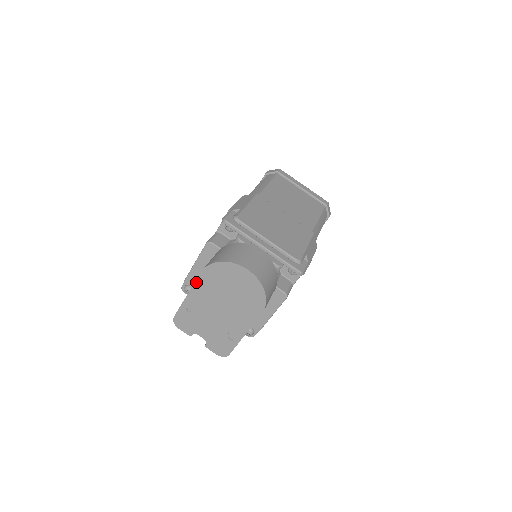
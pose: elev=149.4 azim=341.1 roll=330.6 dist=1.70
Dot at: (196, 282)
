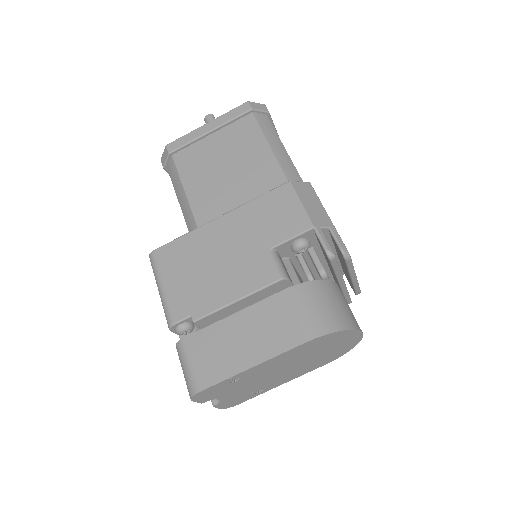
Dot at: (285, 353)
